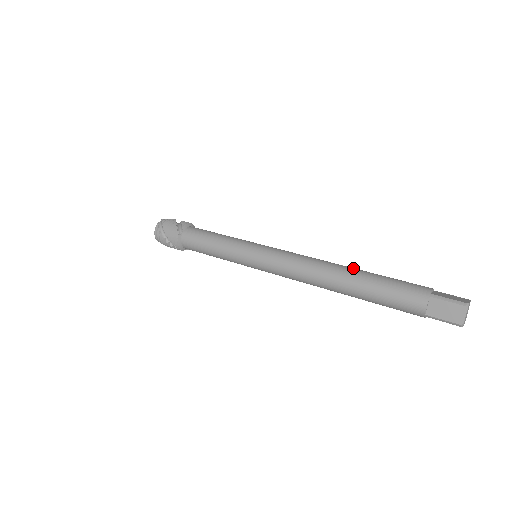
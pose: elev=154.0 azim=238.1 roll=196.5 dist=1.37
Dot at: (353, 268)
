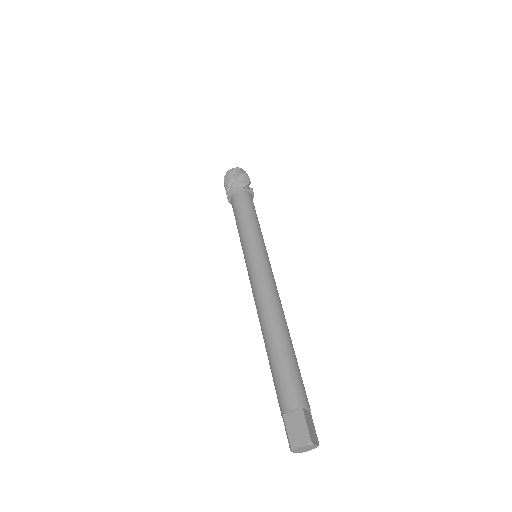
Dot at: (271, 336)
